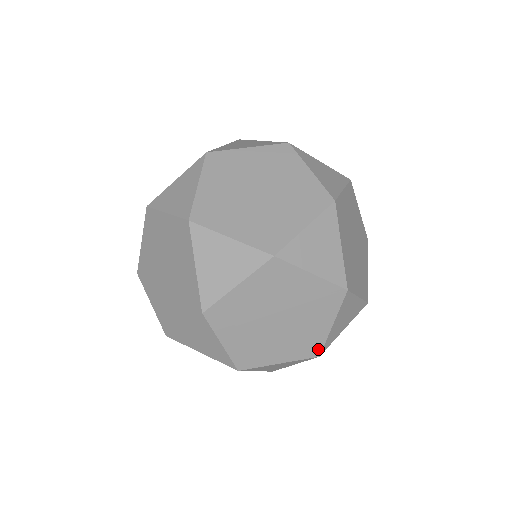
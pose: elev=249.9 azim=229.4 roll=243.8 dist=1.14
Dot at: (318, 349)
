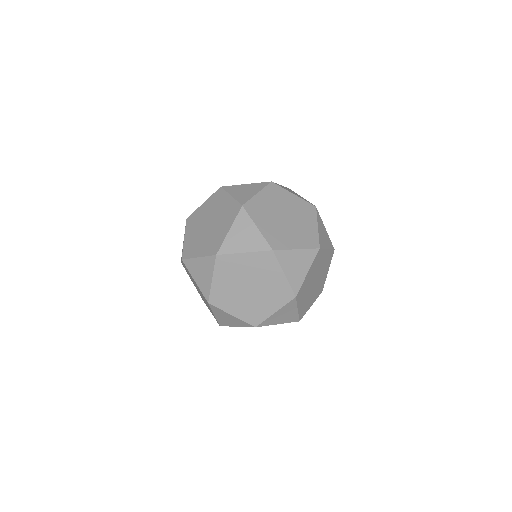
Dot at: (258, 322)
